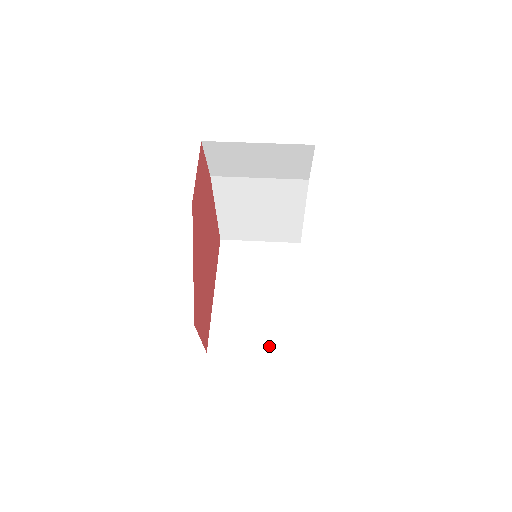
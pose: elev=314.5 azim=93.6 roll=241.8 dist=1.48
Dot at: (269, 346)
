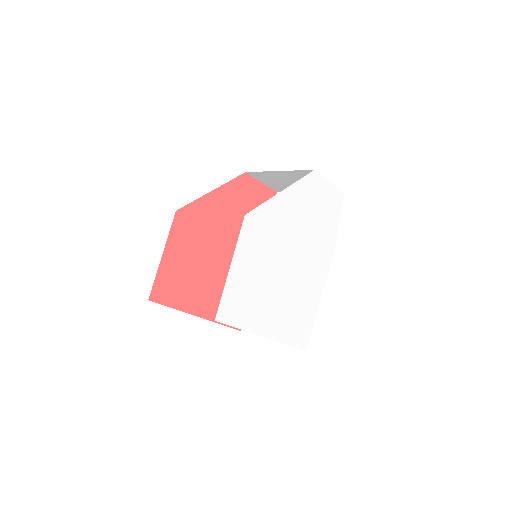
Dot at: occluded
